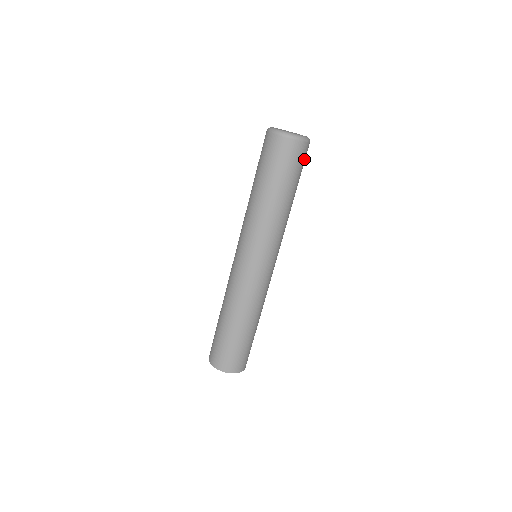
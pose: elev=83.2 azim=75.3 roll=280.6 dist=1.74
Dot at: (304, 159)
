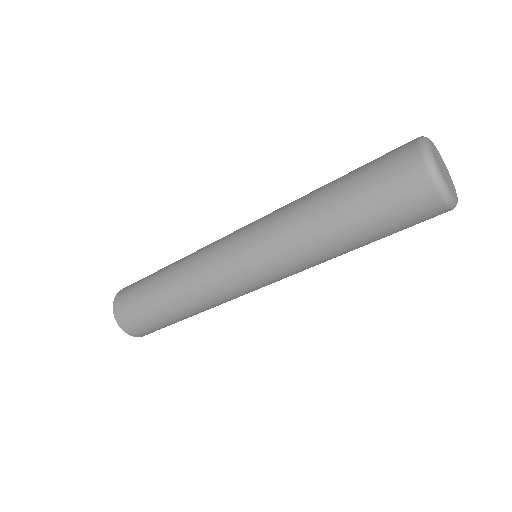
Dot at: (419, 220)
